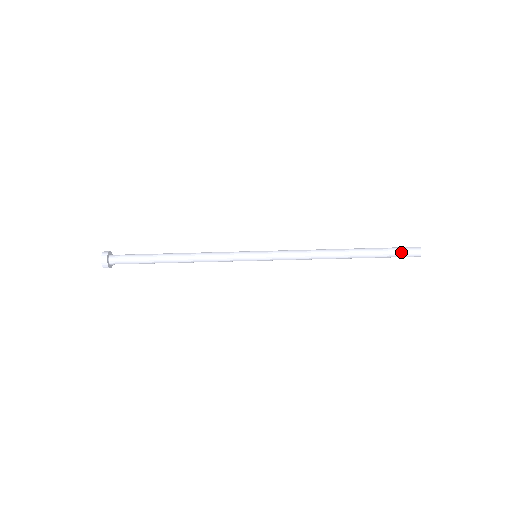
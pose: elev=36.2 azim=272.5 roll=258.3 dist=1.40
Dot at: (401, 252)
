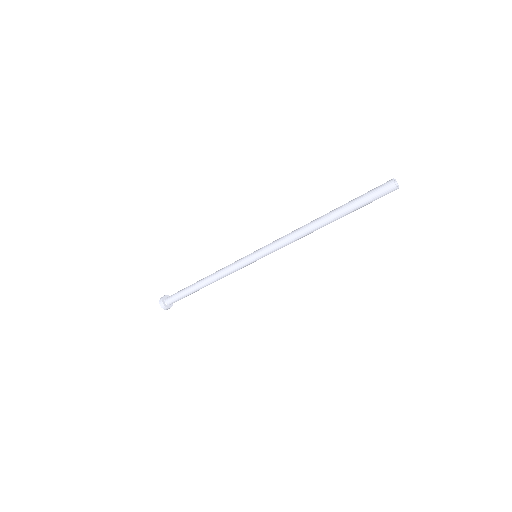
Dot at: (375, 197)
